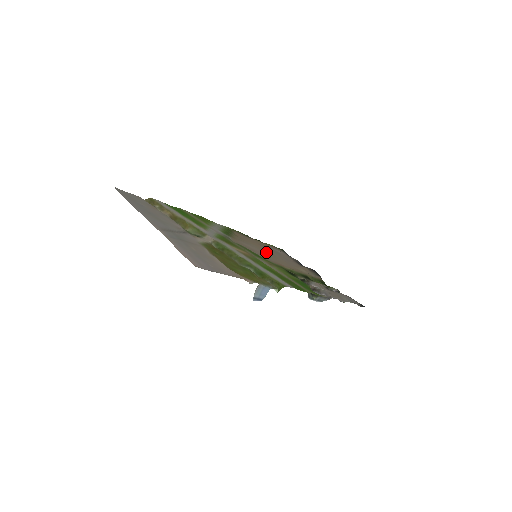
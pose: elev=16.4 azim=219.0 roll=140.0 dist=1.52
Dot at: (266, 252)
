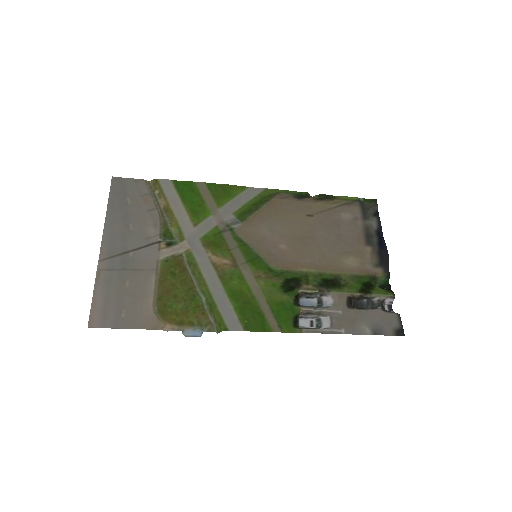
Dot at: (297, 235)
